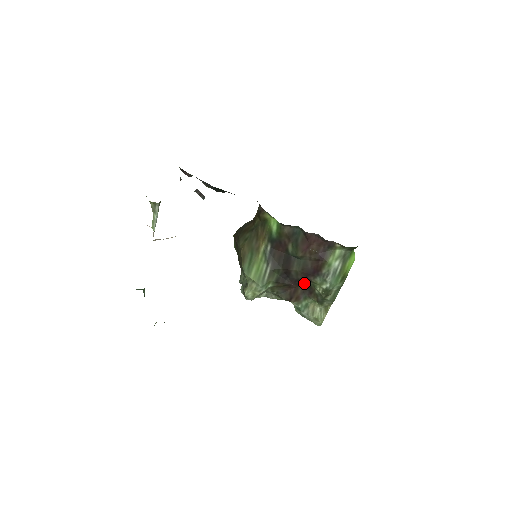
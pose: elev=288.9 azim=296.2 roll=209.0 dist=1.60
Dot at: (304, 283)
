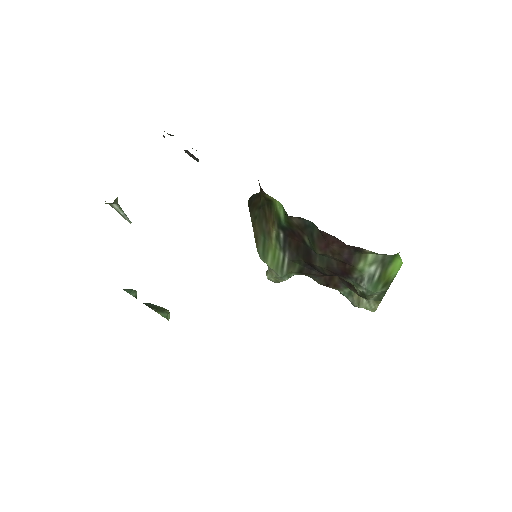
Dot at: occluded
